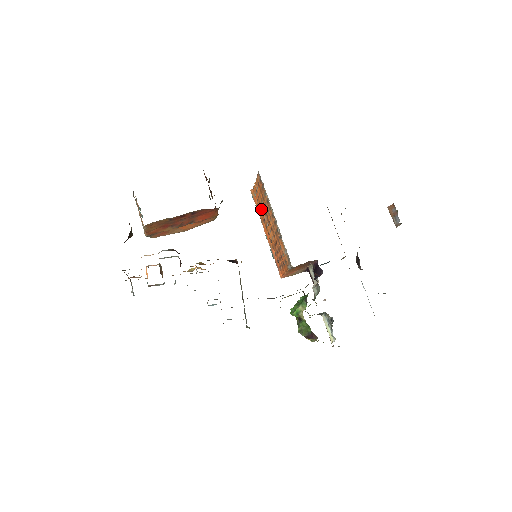
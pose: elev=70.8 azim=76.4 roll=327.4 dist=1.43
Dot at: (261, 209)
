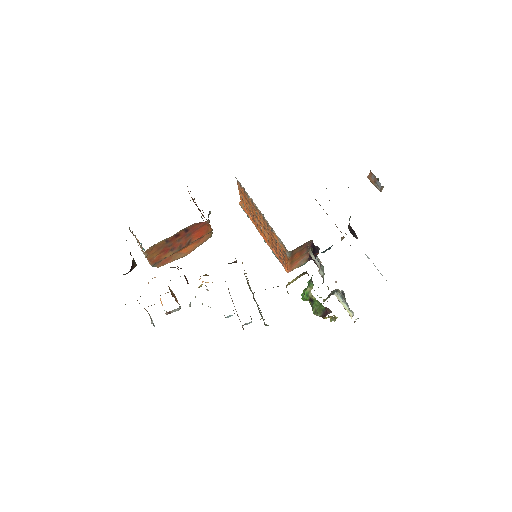
Dot at: (251, 215)
